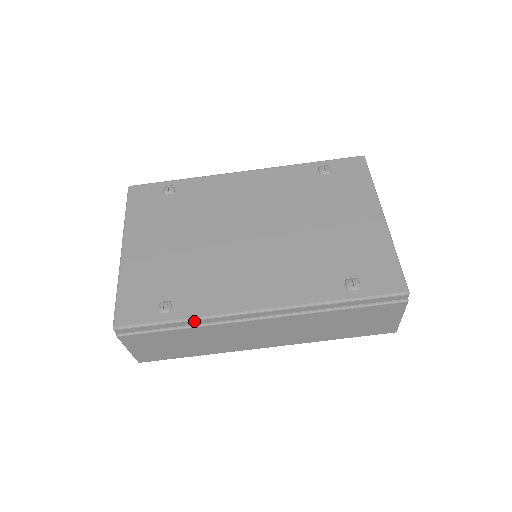
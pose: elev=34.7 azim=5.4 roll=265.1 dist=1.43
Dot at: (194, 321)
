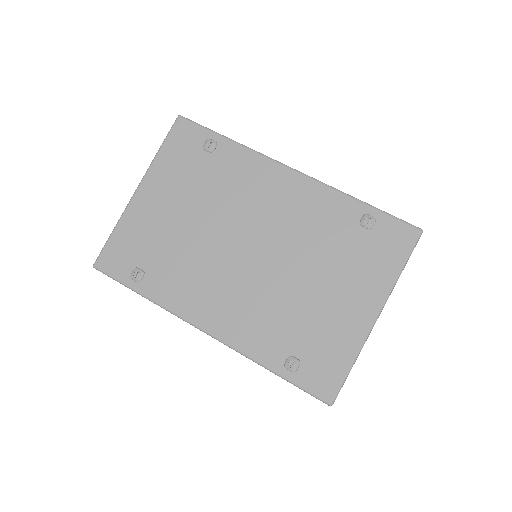
Dot at: (153, 302)
